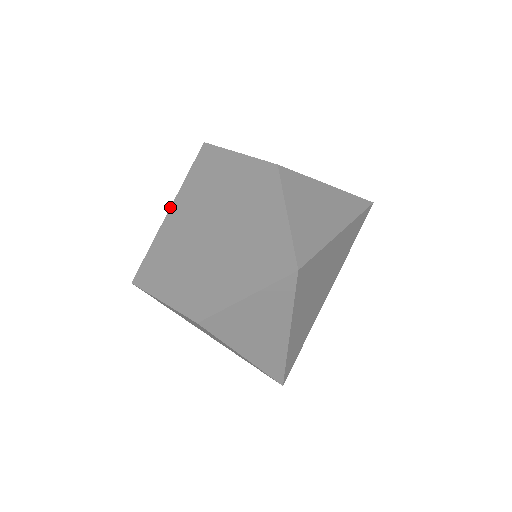
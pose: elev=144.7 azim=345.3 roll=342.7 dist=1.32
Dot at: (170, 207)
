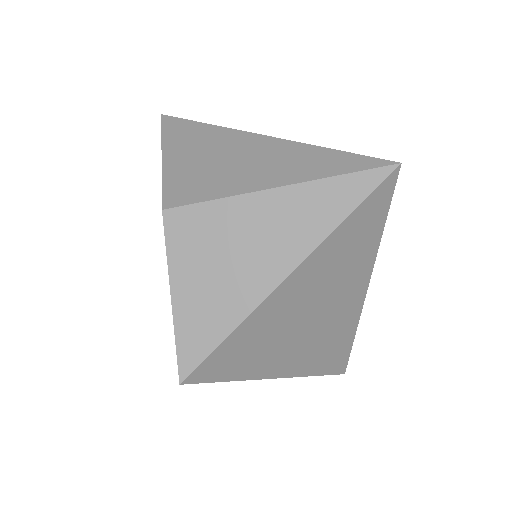
Dot at: occluded
